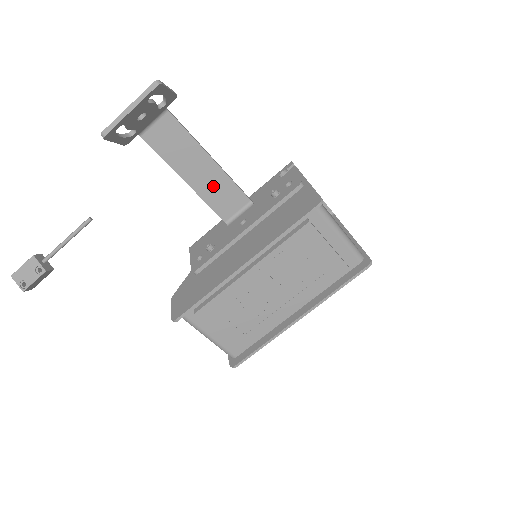
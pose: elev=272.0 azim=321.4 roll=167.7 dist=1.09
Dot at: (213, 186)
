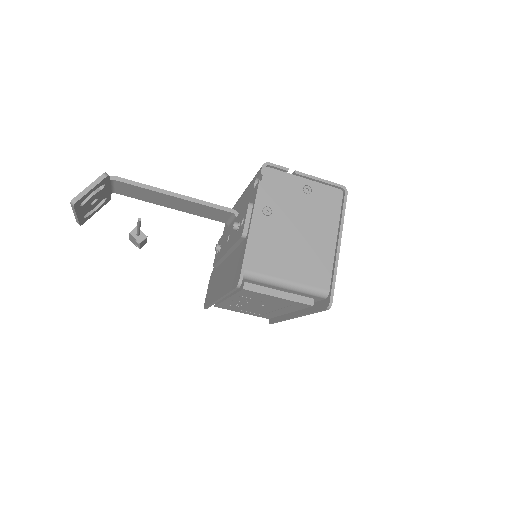
Dot at: (194, 209)
